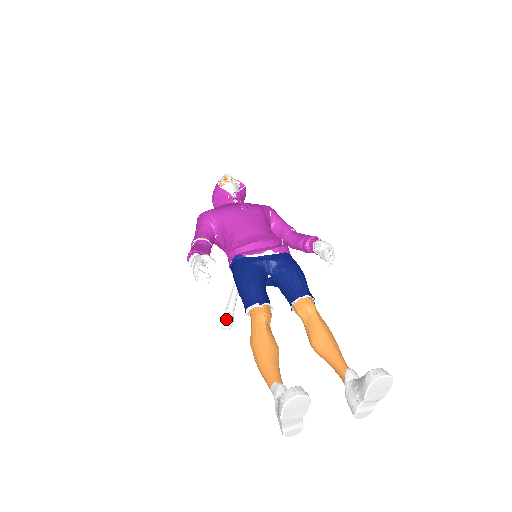
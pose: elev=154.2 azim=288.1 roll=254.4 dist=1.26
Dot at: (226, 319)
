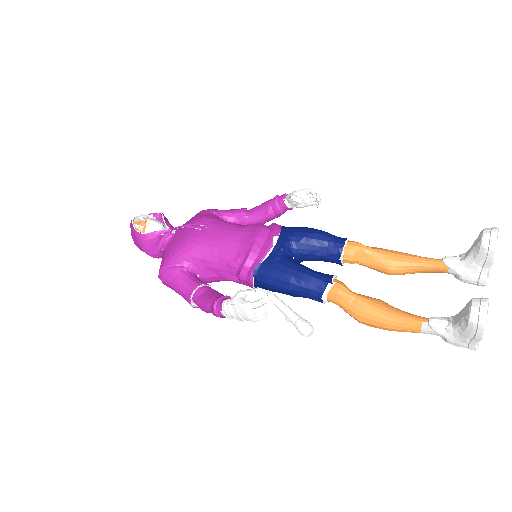
Dot at: (305, 326)
